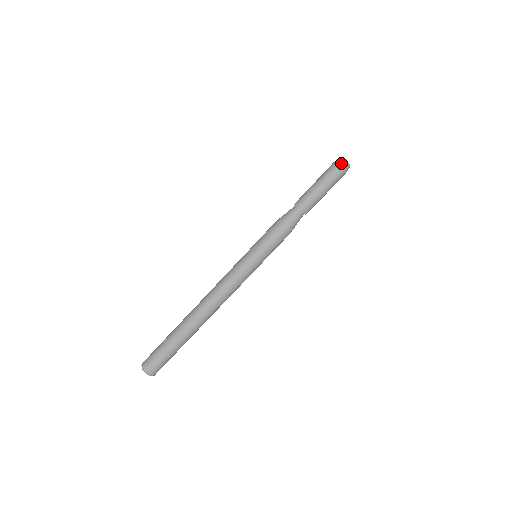
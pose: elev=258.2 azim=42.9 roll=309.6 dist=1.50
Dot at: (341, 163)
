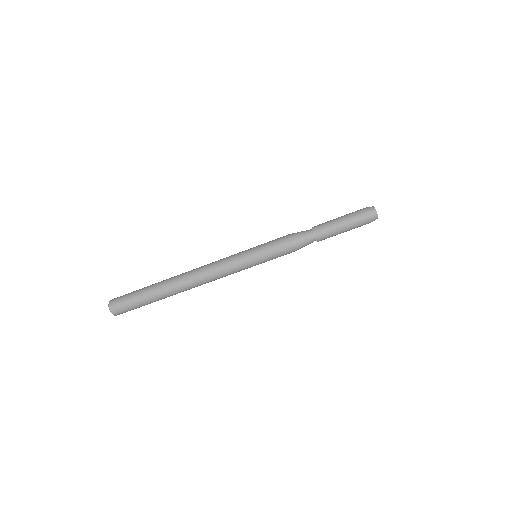
Dot at: (373, 215)
